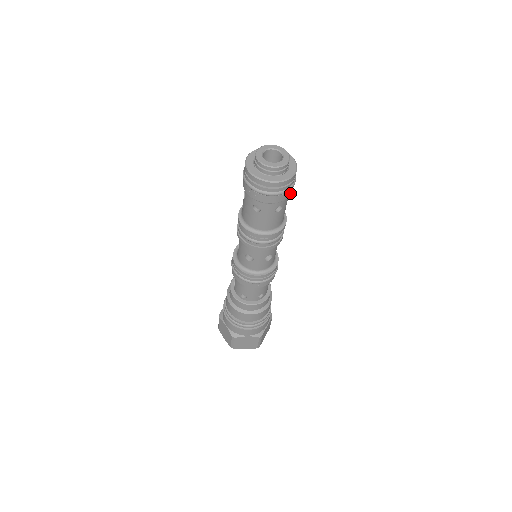
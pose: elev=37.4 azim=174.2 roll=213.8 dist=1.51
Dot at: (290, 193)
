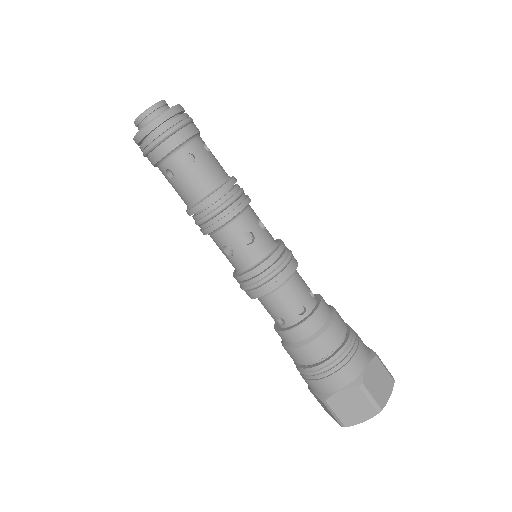
Dot at: occluded
